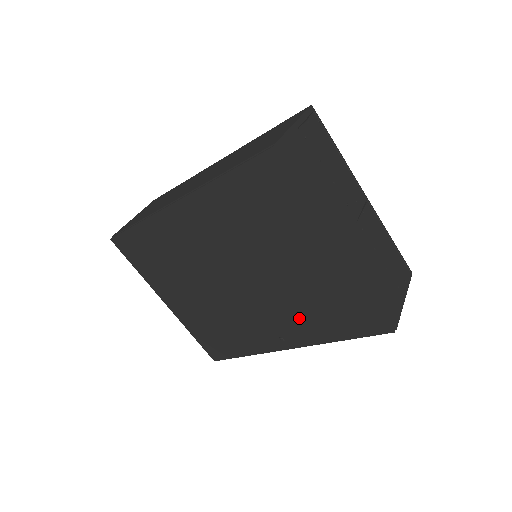
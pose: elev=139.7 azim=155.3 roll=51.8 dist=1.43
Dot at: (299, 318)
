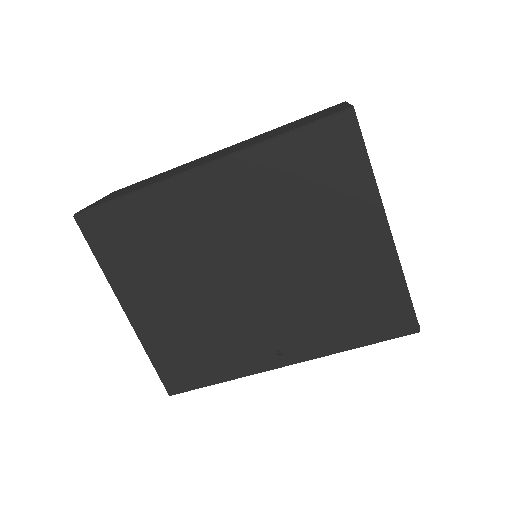
Dot at: (313, 321)
